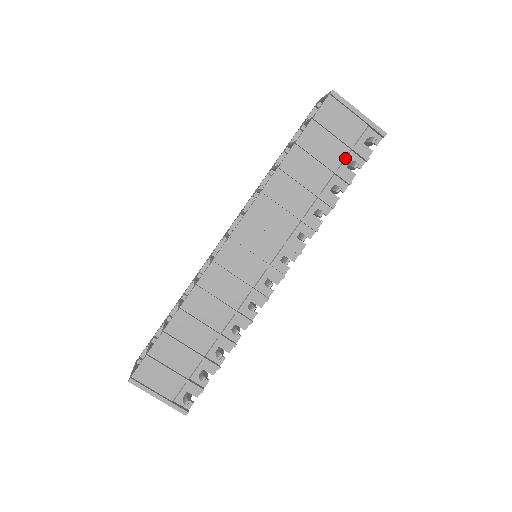
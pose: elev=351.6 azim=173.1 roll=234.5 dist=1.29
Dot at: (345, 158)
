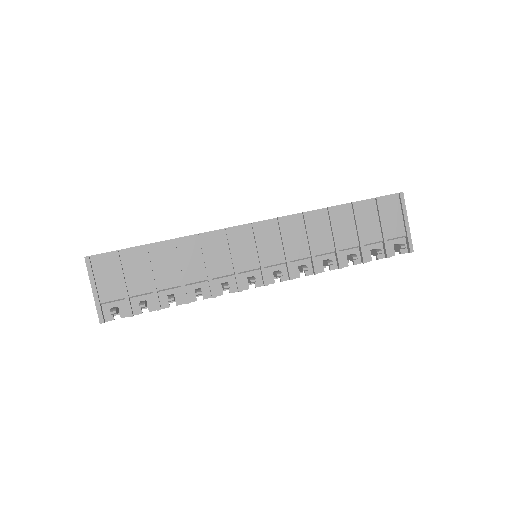
Dot at: (374, 243)
